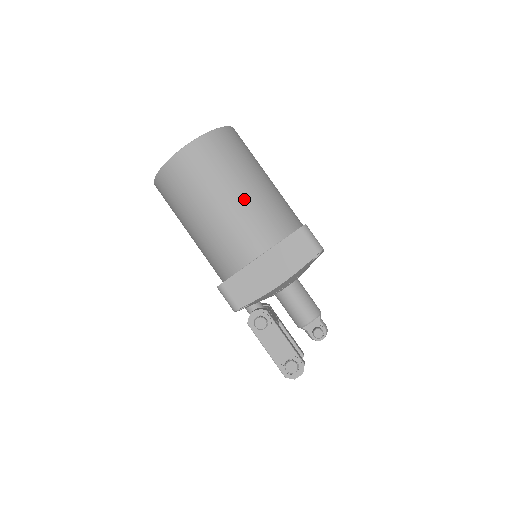
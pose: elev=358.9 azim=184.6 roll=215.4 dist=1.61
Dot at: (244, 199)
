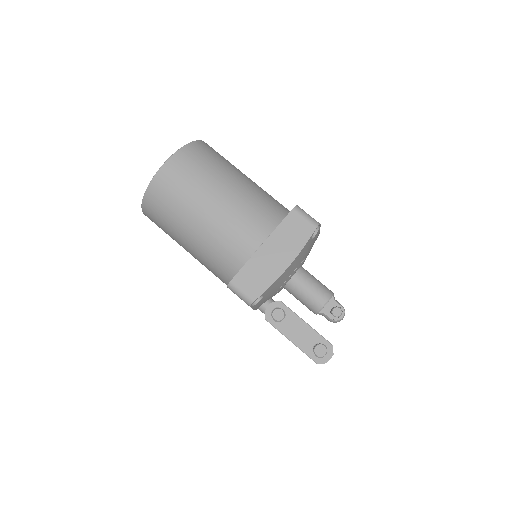
Dot at: (233, 196)
